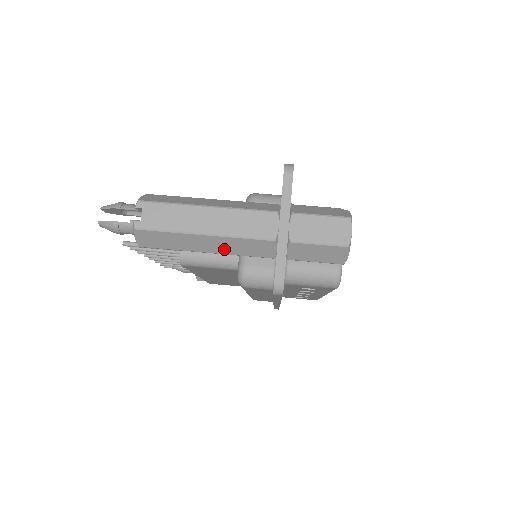
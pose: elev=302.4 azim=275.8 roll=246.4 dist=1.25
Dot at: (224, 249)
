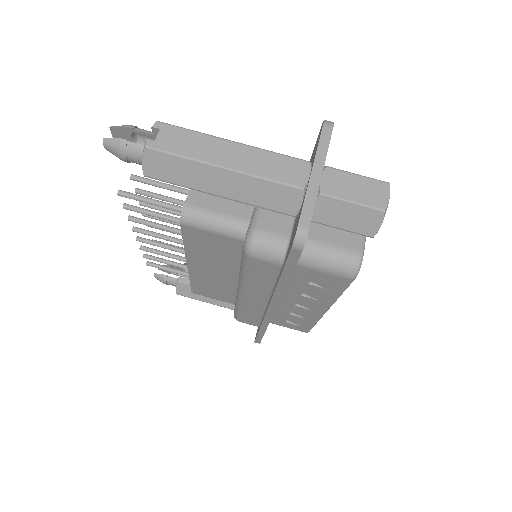
Dot at: (241, 194)
